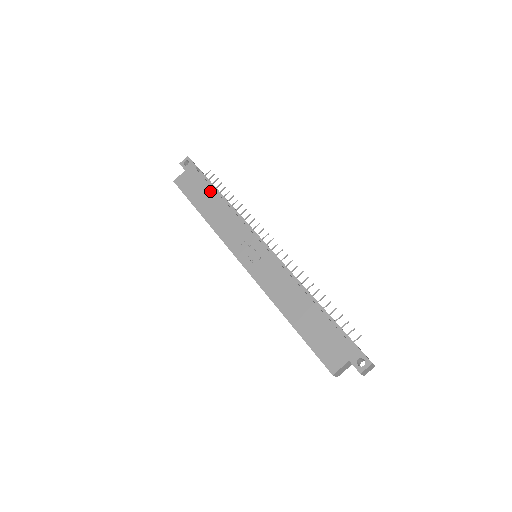
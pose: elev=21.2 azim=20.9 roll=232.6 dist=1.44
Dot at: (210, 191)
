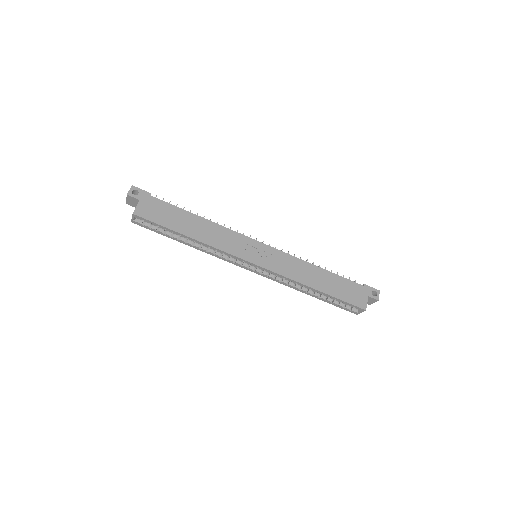
Dot at: (183, 213)
